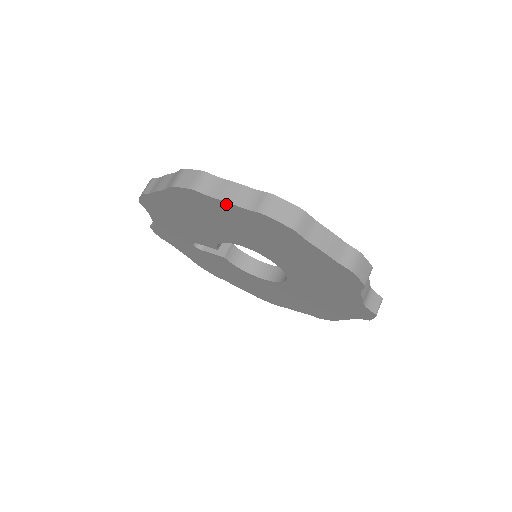
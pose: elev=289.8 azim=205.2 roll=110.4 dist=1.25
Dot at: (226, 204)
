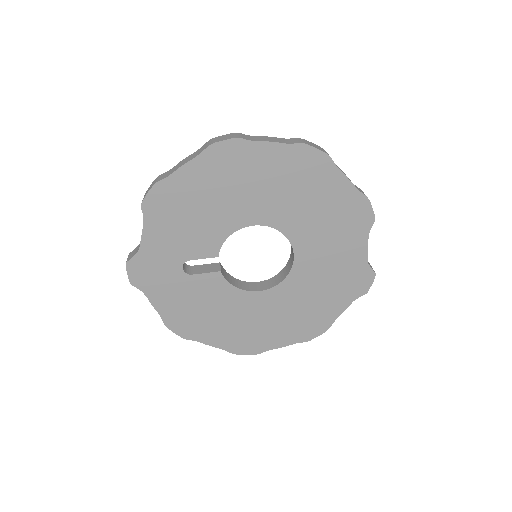
Dot at: (268, 146)
